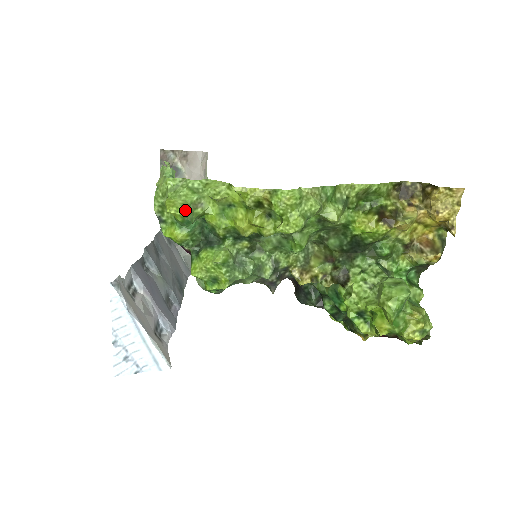
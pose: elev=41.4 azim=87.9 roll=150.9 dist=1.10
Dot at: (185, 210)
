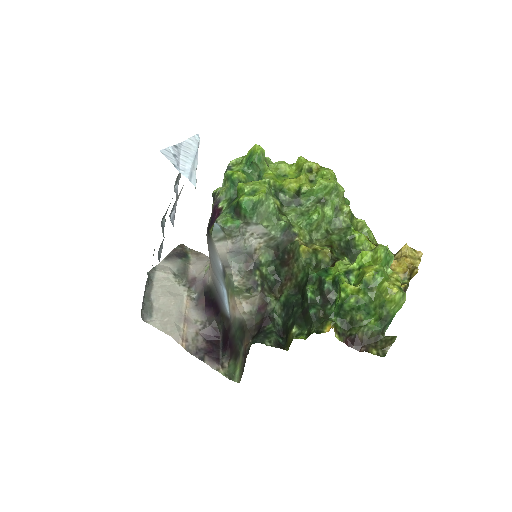
Dot at: (264, 151)
